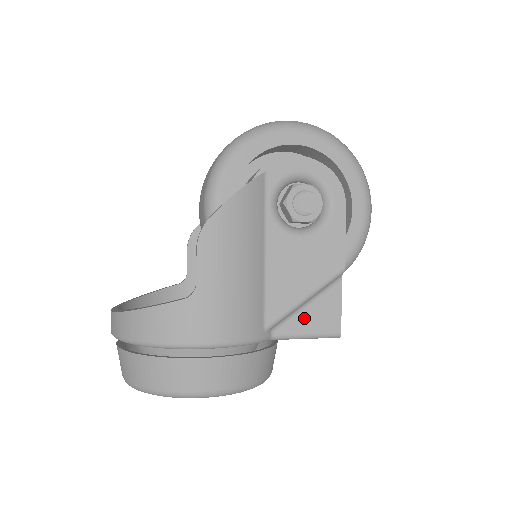
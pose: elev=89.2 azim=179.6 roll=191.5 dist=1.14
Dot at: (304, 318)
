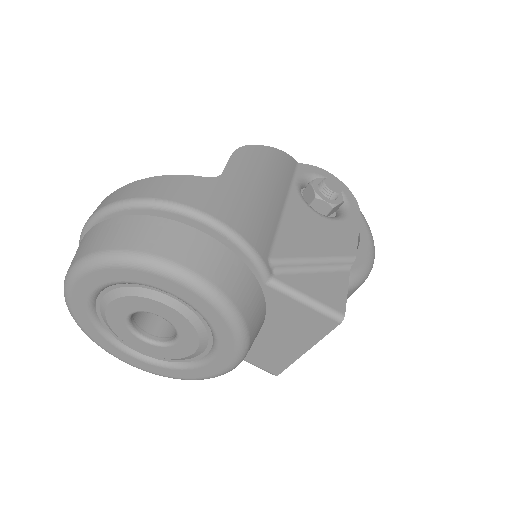
Dot at: (308, 281)
